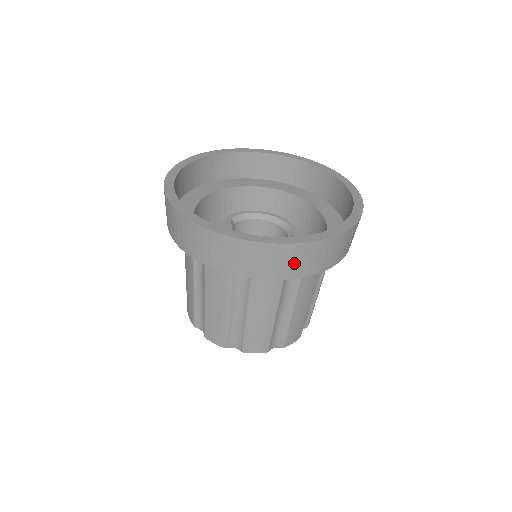
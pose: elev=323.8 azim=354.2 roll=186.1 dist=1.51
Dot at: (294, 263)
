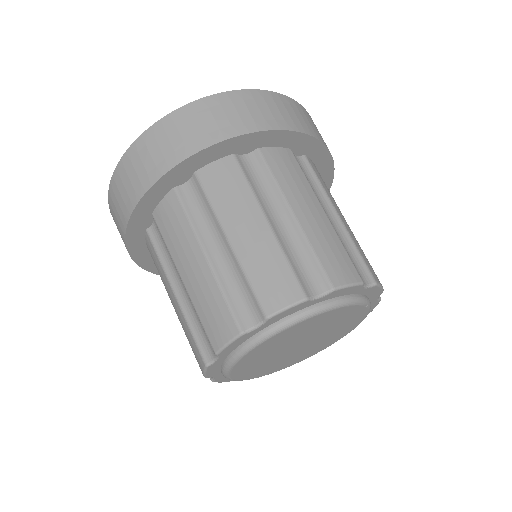
Dot at: (147, 162)
